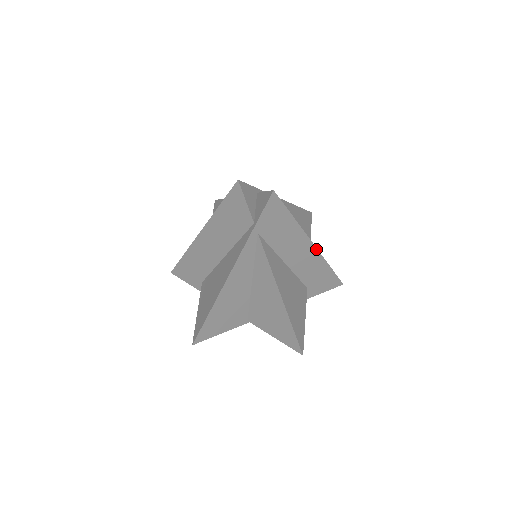
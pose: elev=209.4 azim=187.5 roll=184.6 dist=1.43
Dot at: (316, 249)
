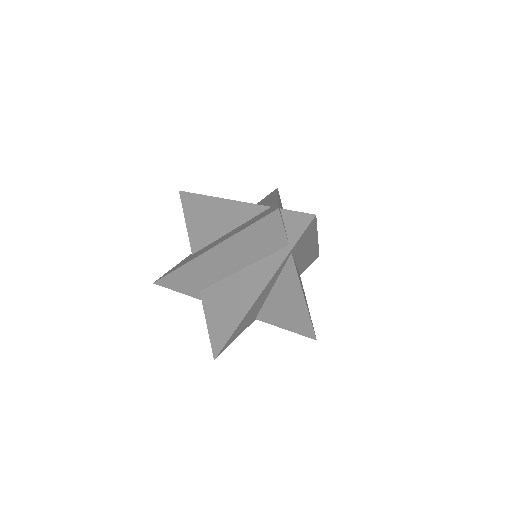
Dot at: (317, 242)
